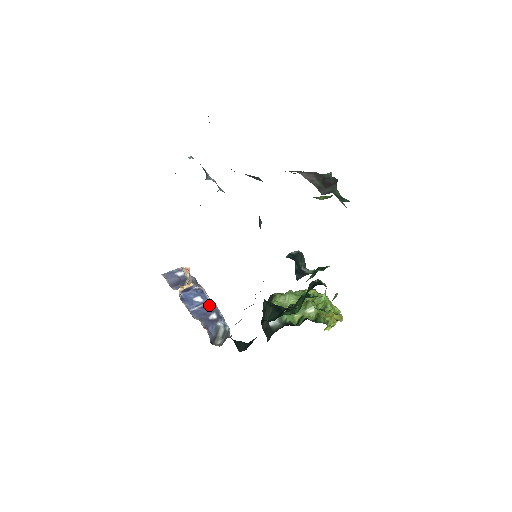
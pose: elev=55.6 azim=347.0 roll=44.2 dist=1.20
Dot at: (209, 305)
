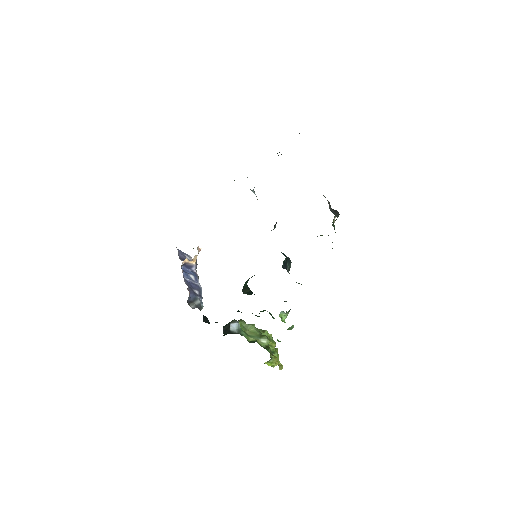
Dot at: (197, 285)
